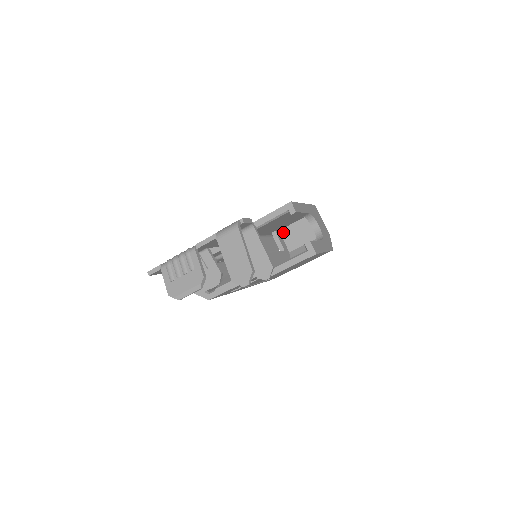
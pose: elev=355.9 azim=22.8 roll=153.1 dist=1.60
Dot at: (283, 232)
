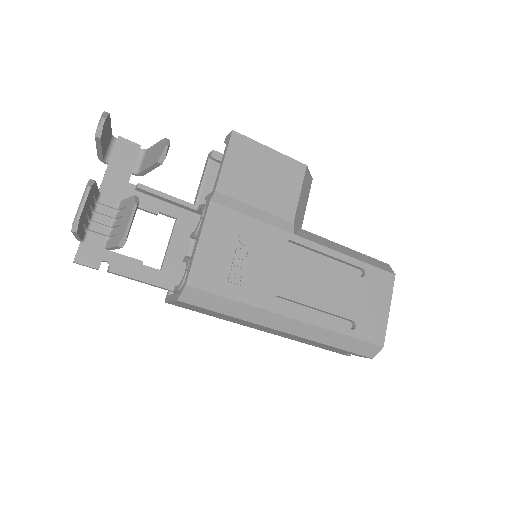
Dot at: occluded
